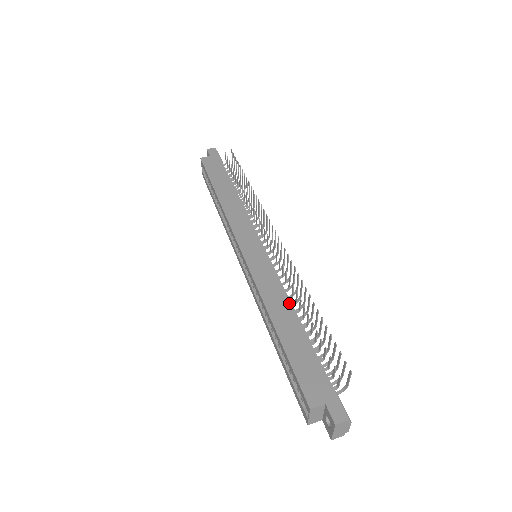
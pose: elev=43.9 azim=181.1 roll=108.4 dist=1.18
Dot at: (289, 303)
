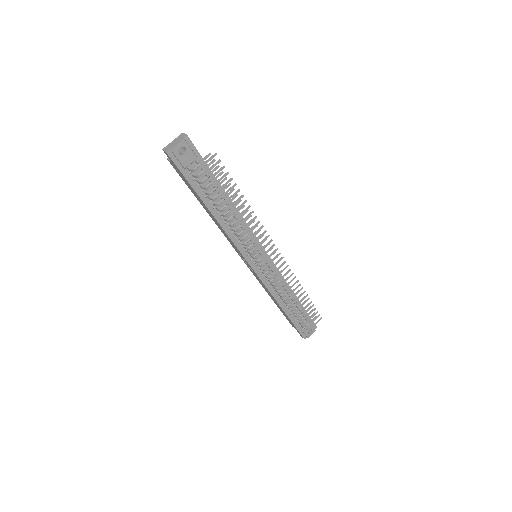
Dot at: occluded
